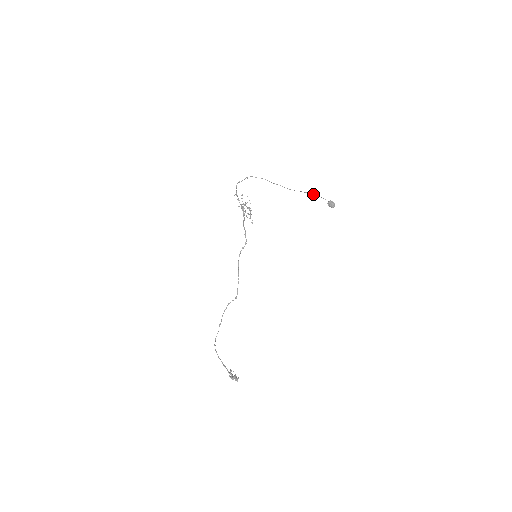
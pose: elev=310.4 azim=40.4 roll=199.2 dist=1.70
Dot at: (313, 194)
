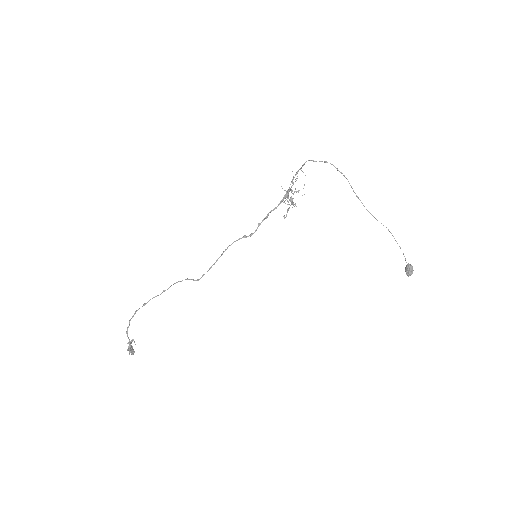
Dot at: occluded
